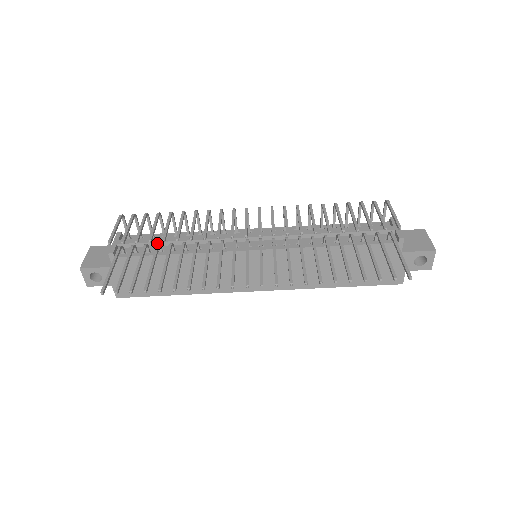
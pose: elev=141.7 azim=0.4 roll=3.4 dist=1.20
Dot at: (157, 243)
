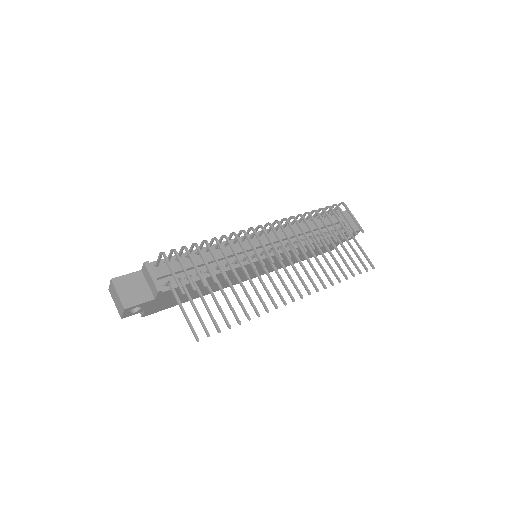
Dot at: (190, 268)
